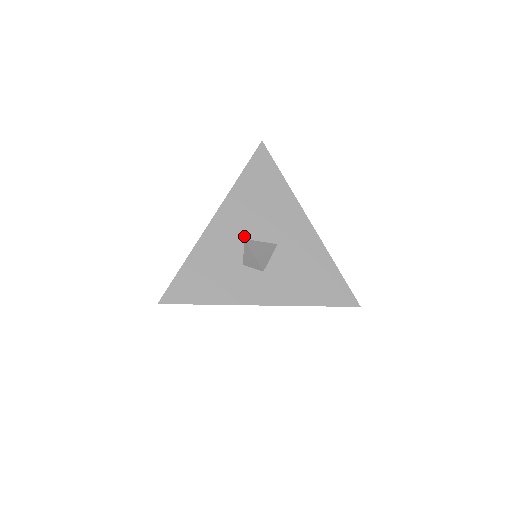
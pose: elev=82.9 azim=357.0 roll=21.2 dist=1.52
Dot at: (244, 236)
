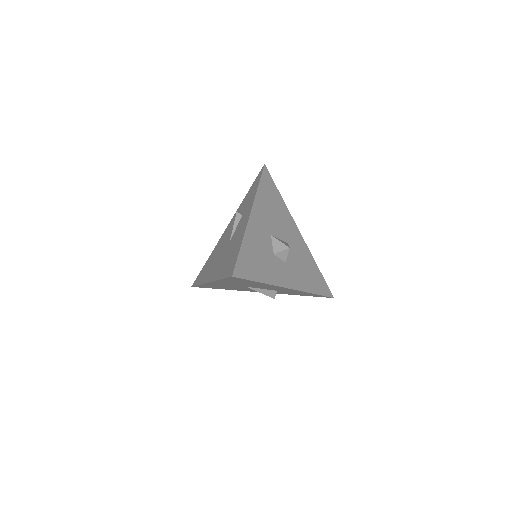
Dot at: (270, 232)
